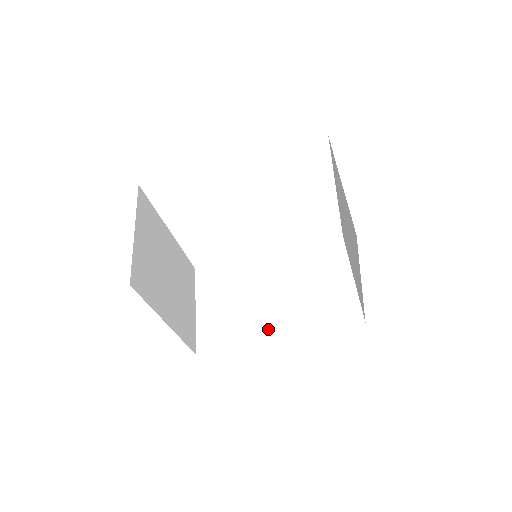
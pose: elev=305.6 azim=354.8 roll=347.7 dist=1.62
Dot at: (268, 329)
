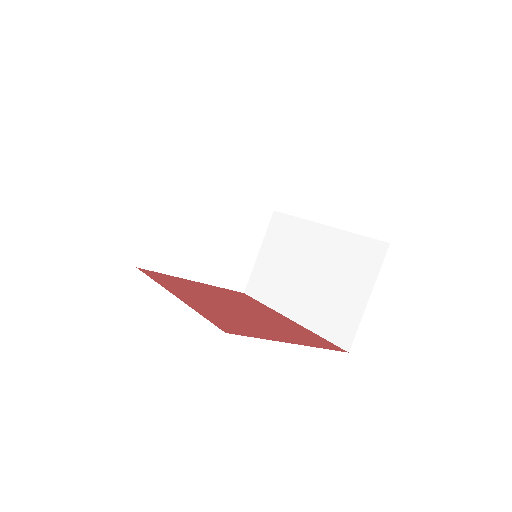
Dot at: (288, 304)
